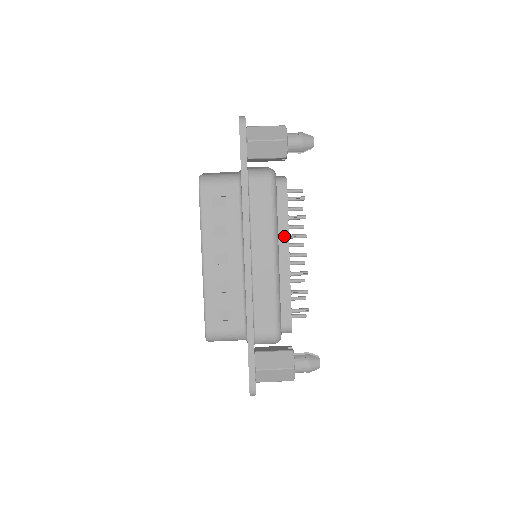
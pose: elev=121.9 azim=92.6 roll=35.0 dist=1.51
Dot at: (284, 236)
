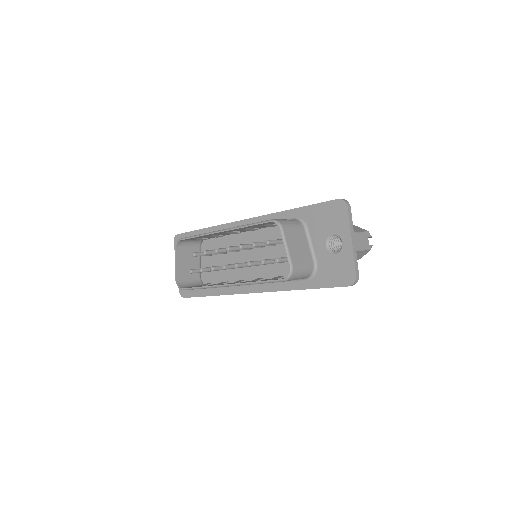
Dot at: occluded
